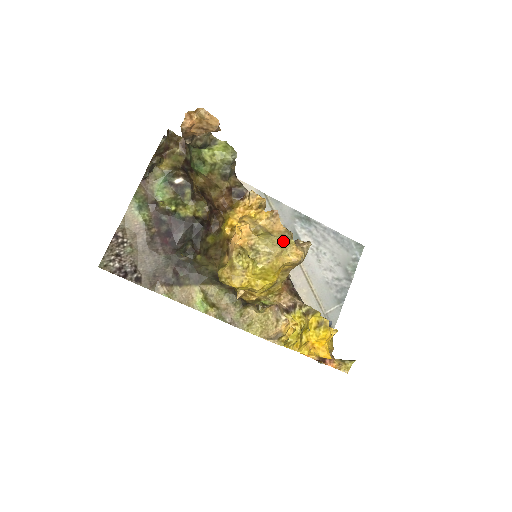
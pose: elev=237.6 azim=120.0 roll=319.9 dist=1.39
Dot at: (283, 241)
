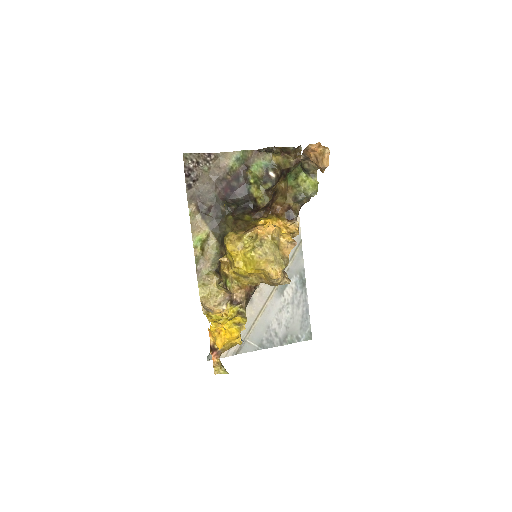
Dot at: (280, 259)
